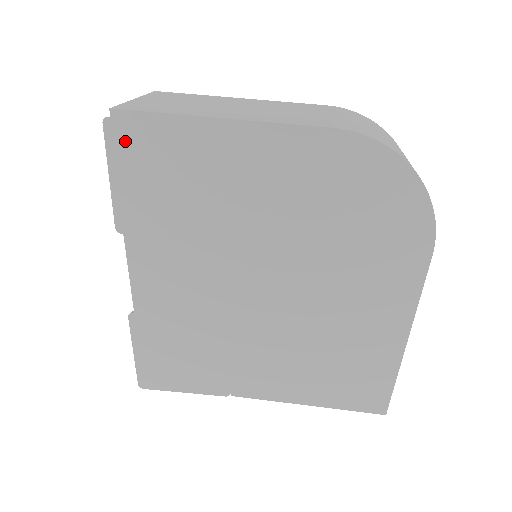
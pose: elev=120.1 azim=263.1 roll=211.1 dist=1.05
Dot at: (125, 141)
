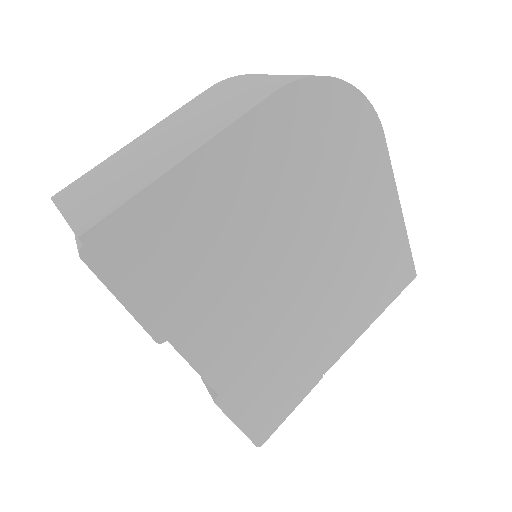
Dot at: (114, 255)
